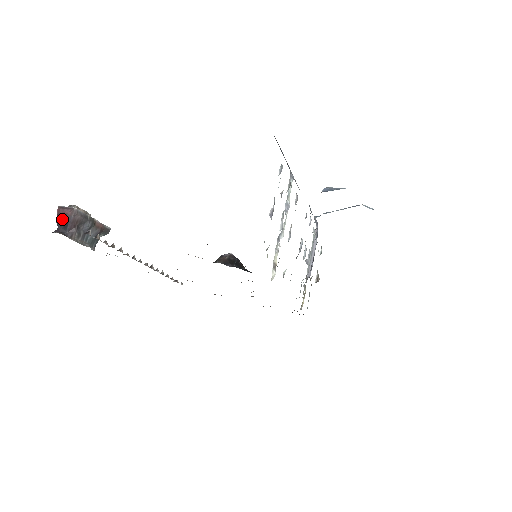
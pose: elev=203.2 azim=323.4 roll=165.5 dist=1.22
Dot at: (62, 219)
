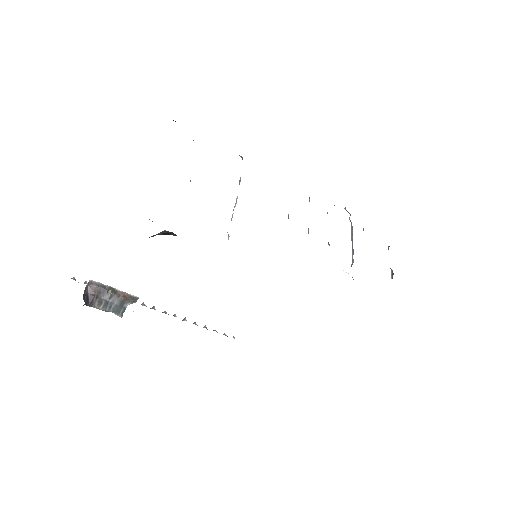
Dot at: (84, 294)
